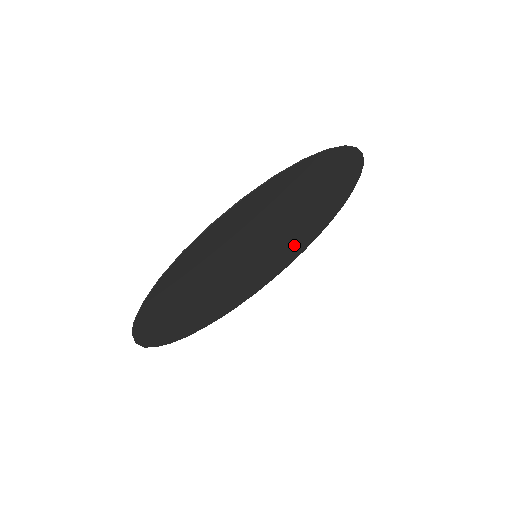
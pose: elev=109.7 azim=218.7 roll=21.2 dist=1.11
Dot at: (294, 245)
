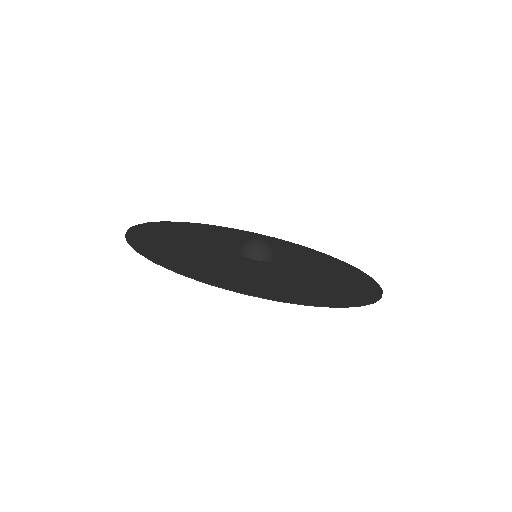
Dot at: (318, 263)
